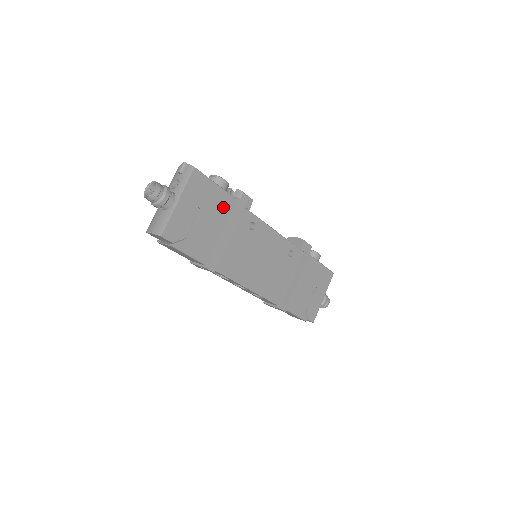
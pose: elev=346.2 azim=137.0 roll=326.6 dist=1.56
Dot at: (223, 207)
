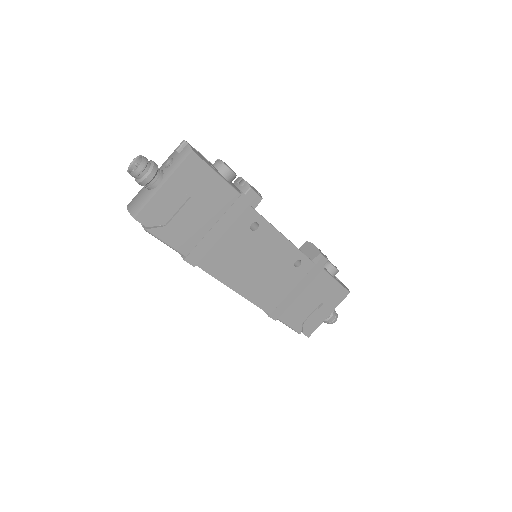
Dot at: (221, 200)
